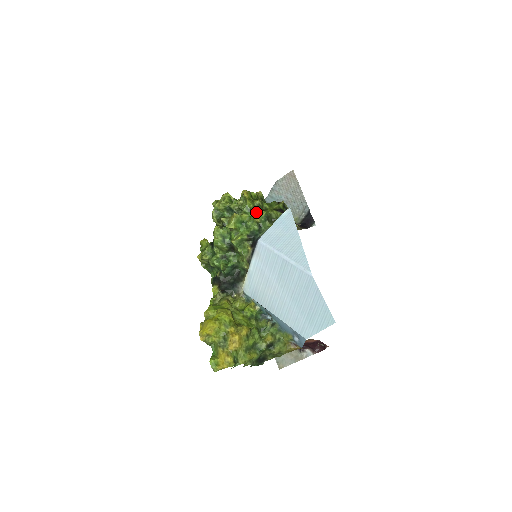
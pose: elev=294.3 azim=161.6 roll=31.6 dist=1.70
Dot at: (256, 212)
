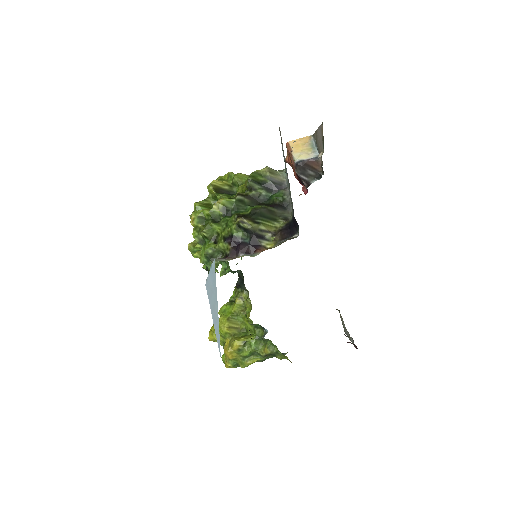
Dot at: (202, 247)
